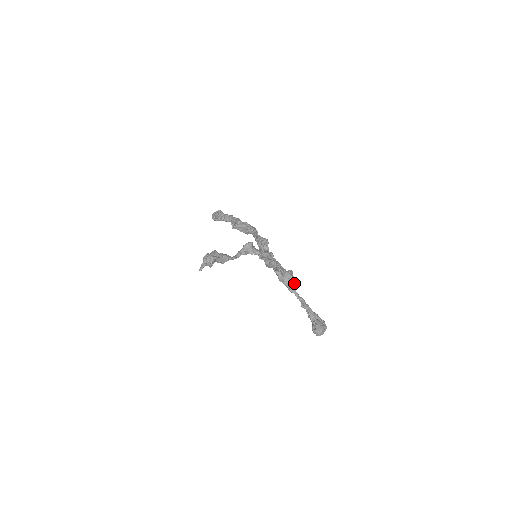
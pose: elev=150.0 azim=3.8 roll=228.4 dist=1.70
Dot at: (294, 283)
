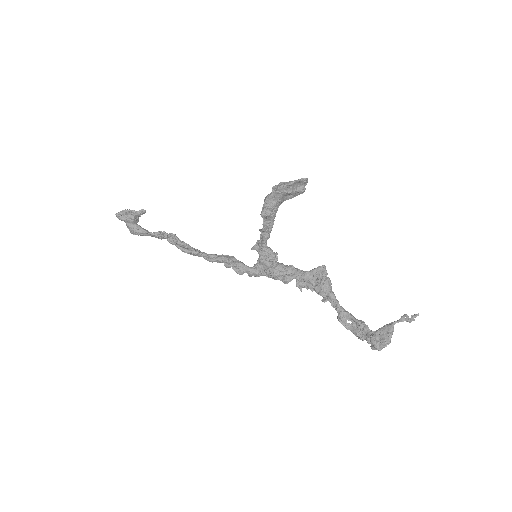
Dot at: occluded
